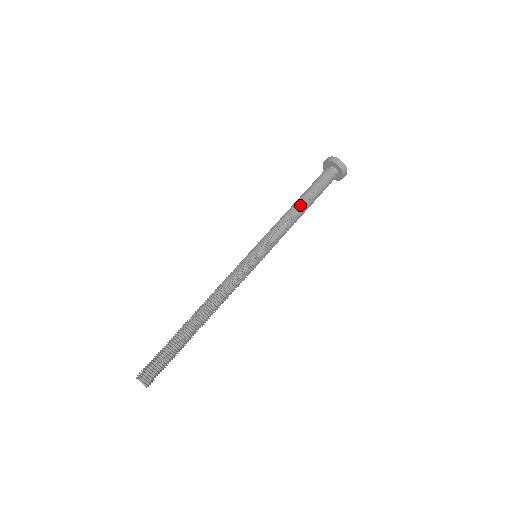
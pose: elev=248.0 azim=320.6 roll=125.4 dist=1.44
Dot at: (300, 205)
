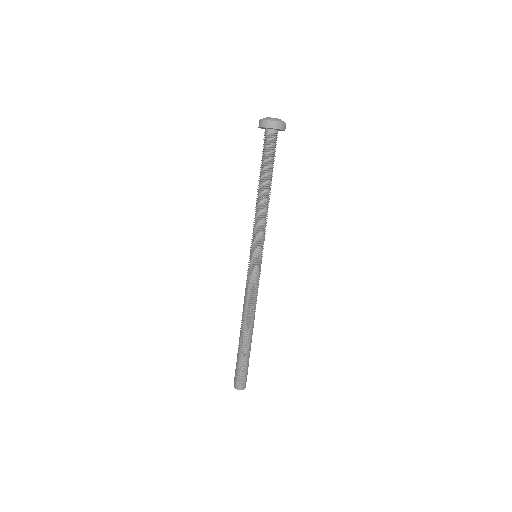
Dot at: (261, 190)
